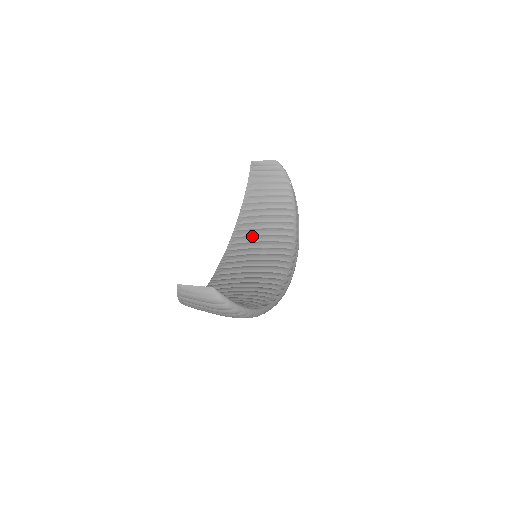
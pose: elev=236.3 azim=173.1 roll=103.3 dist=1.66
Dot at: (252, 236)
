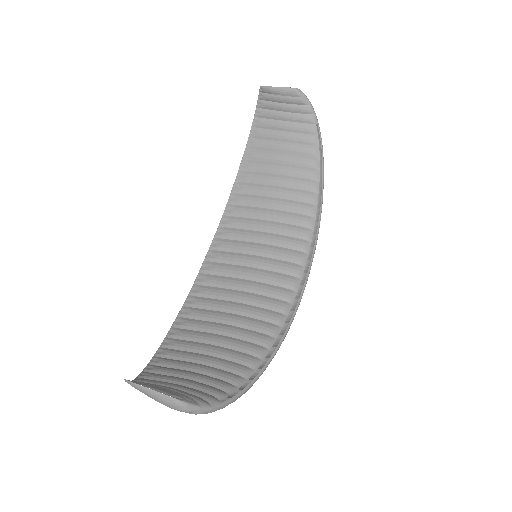
Dot at: (255, 208)
